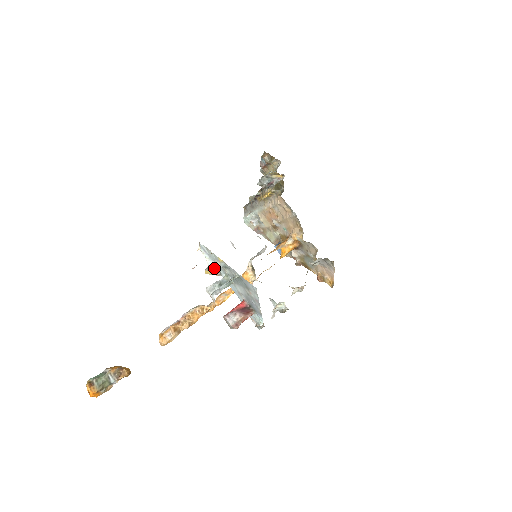
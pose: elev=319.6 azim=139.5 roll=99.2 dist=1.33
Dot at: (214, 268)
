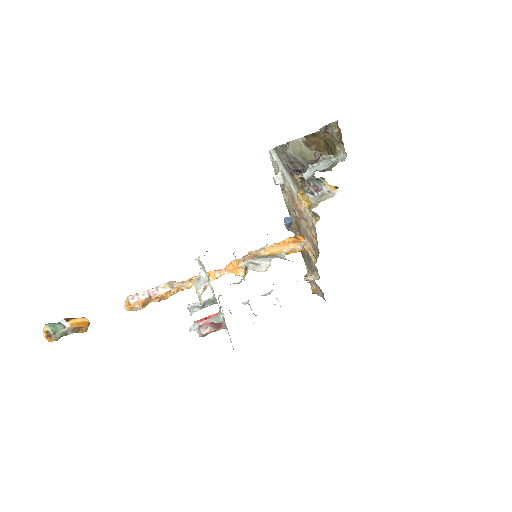
Dot at: (205, 278)
